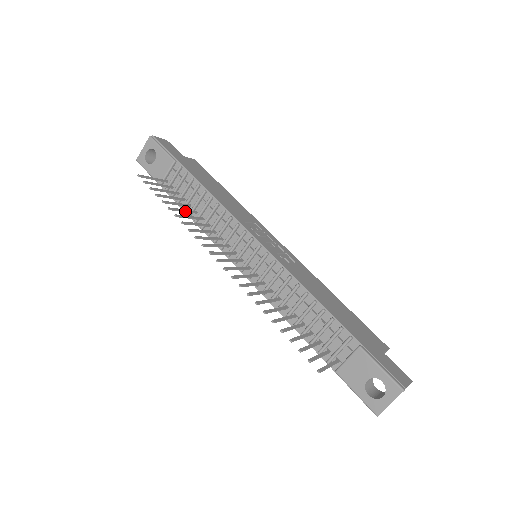
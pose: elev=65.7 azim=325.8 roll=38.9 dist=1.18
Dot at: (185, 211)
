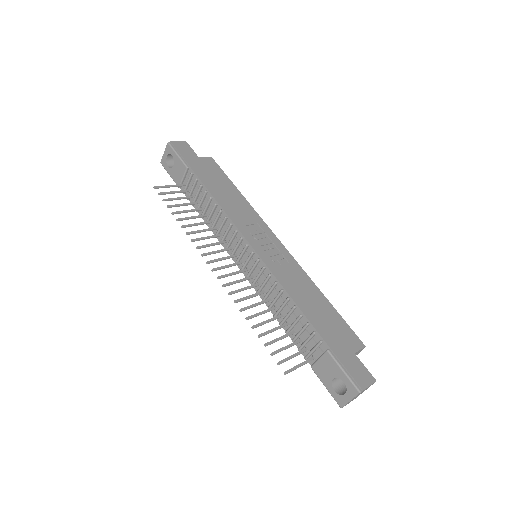
Dot at: (194, 218)
